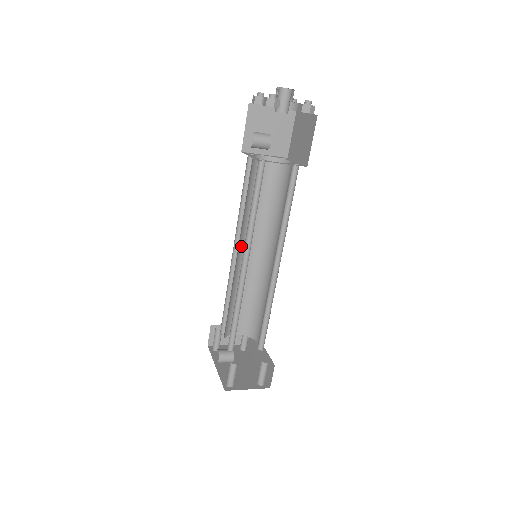
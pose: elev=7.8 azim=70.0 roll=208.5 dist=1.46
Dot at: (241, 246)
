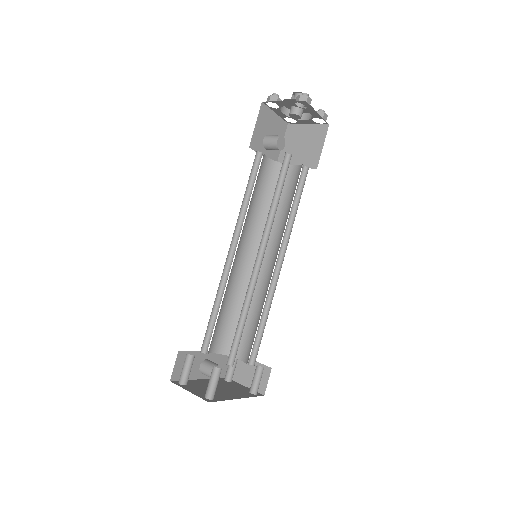
Dot at: (256, 252)
